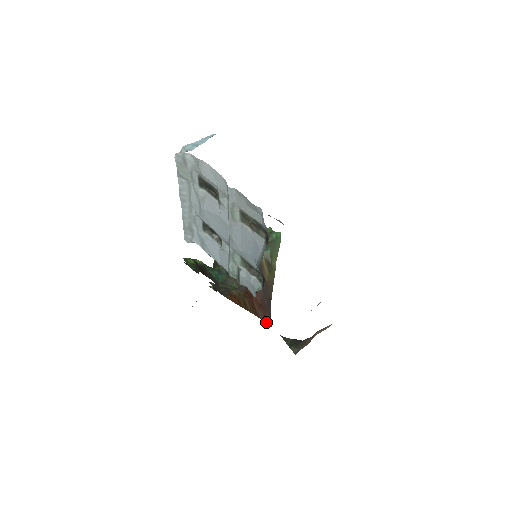
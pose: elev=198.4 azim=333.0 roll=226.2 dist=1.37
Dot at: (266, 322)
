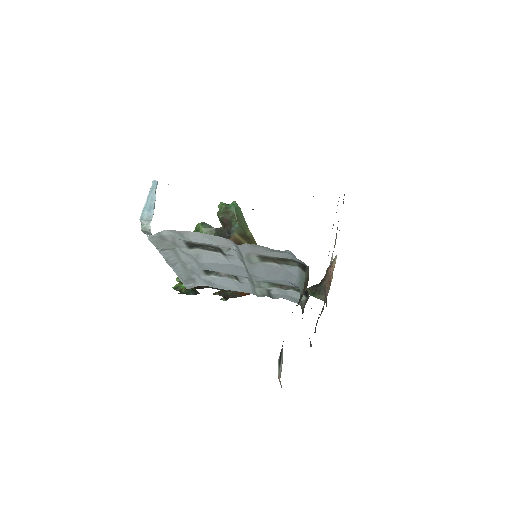
Dot at: occluded
